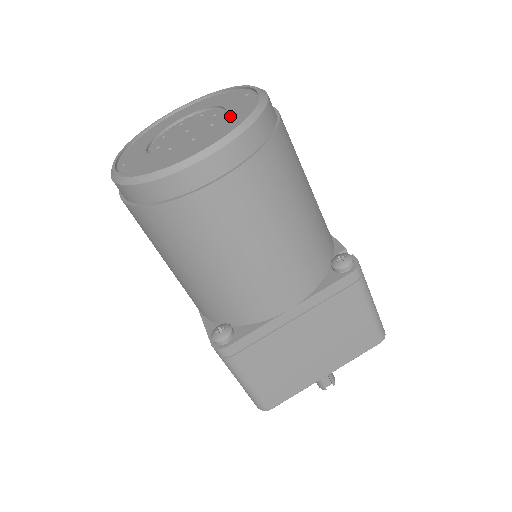
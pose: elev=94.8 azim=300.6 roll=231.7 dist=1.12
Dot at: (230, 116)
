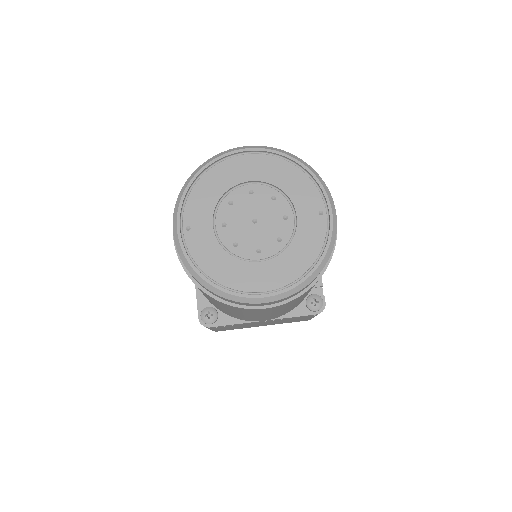
Dot at: (297, 247)
